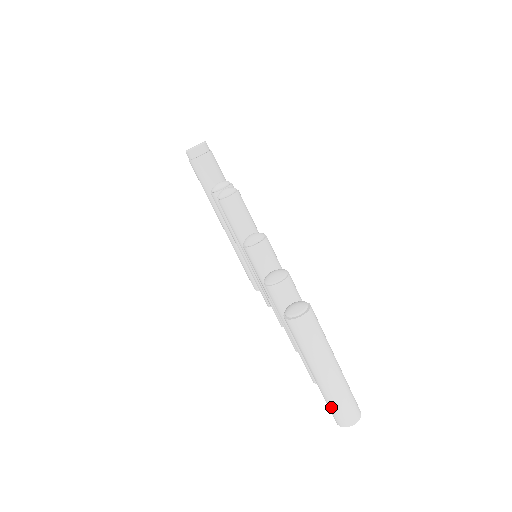
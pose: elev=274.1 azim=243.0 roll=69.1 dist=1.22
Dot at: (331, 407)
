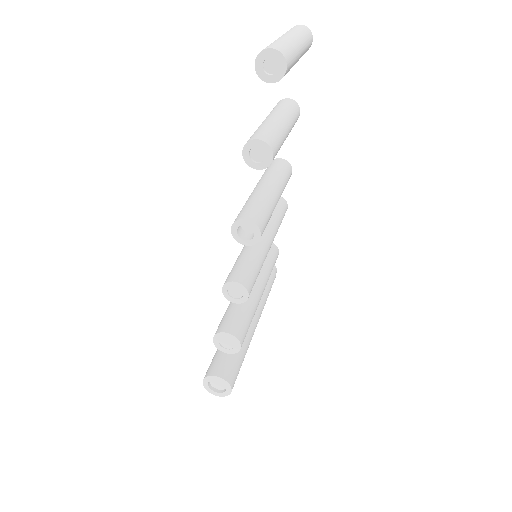
Dot at: occluded
